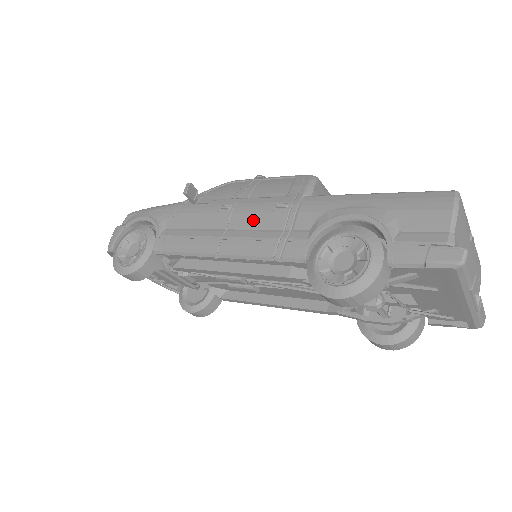
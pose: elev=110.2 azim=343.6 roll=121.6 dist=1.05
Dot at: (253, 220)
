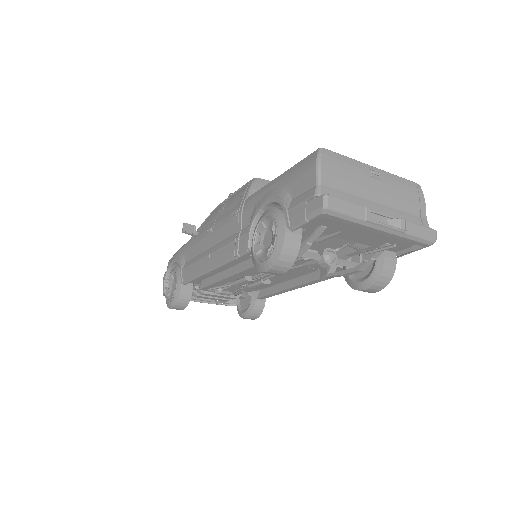
Dot at: (222, 233)
